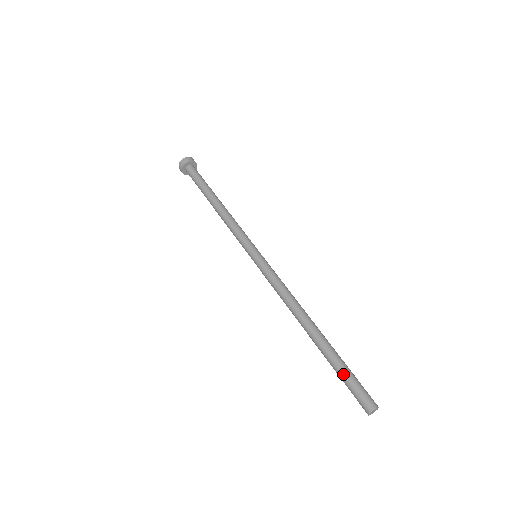
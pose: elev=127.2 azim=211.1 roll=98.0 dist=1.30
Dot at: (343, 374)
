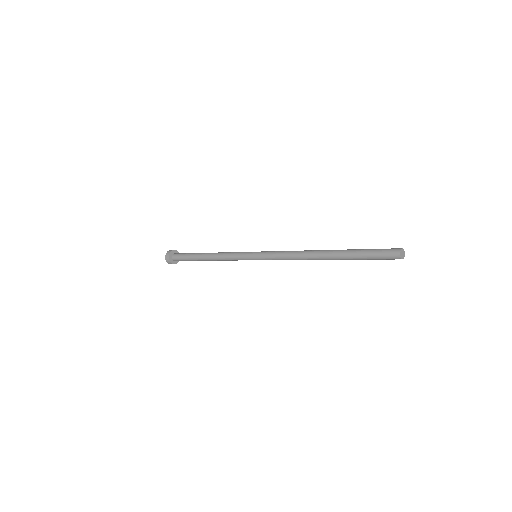
Dot at: (365, 252)
